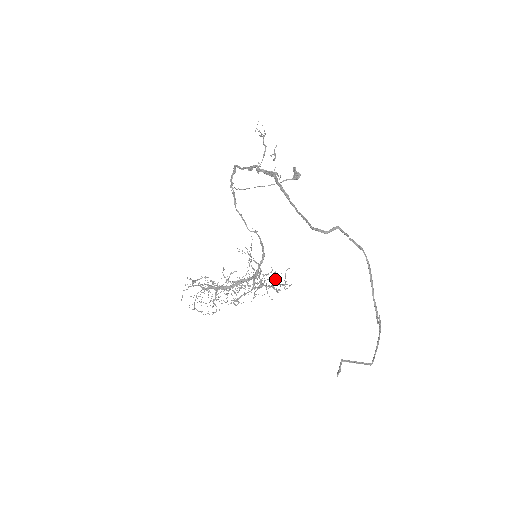
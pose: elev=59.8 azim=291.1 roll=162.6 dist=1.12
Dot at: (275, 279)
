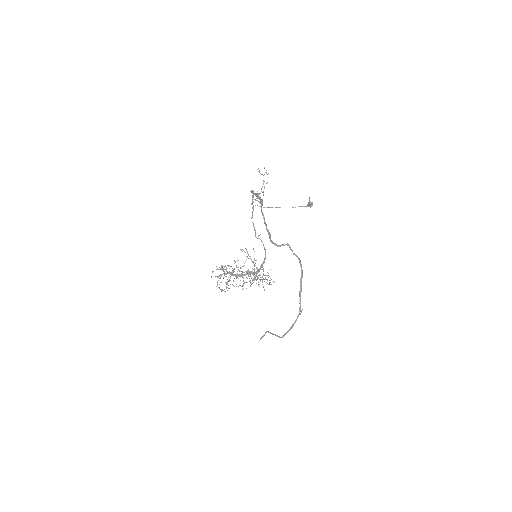
Dot at: (269, 276)
